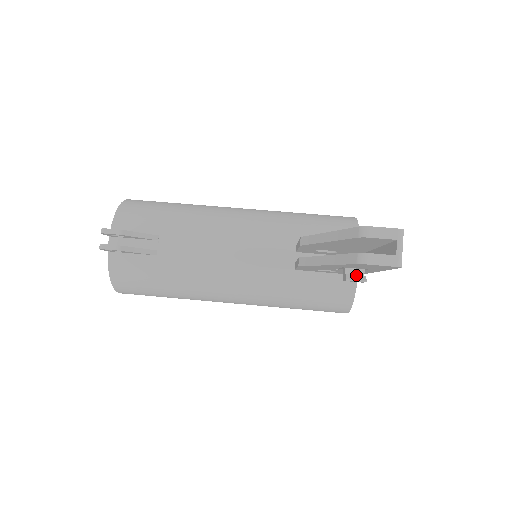
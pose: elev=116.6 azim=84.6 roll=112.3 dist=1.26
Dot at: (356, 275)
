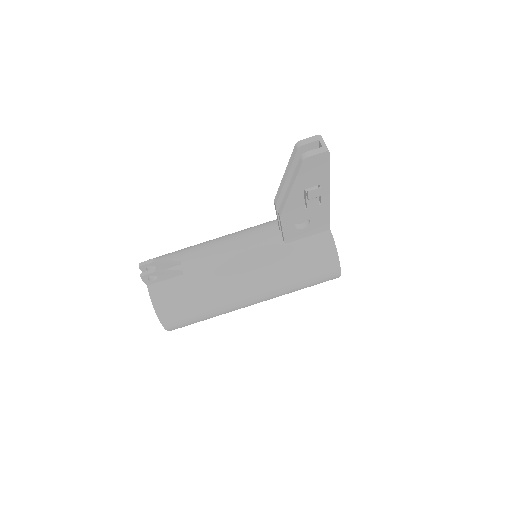
Dot at: (313, 189)
